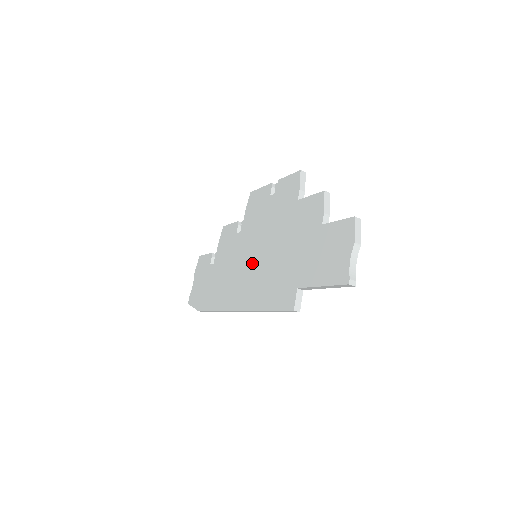
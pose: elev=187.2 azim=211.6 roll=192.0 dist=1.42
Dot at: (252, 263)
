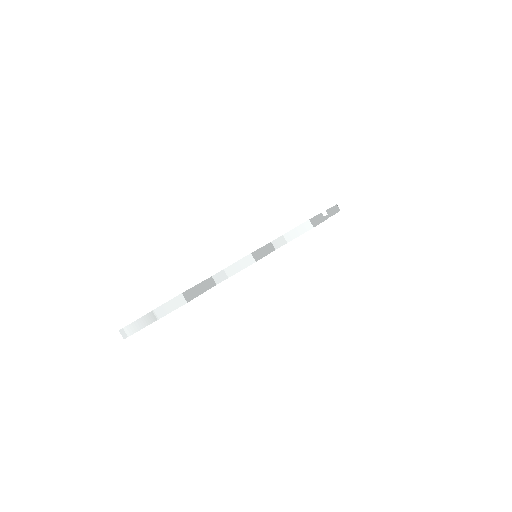
Dot at: occluded
